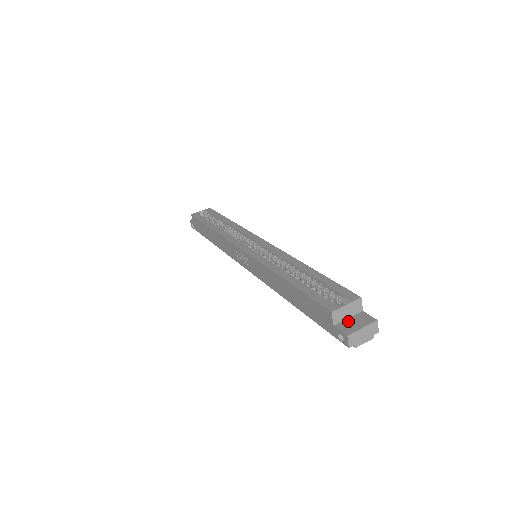
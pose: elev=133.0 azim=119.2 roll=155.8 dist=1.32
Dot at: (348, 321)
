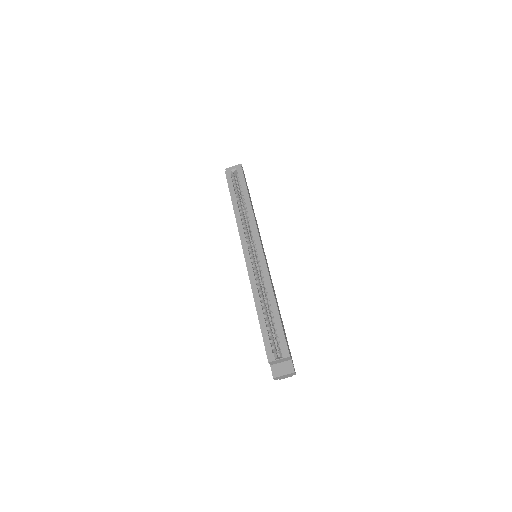
Dot at: (279, 365)
